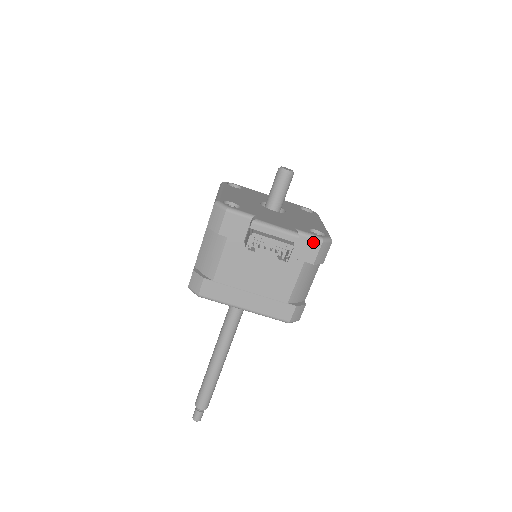
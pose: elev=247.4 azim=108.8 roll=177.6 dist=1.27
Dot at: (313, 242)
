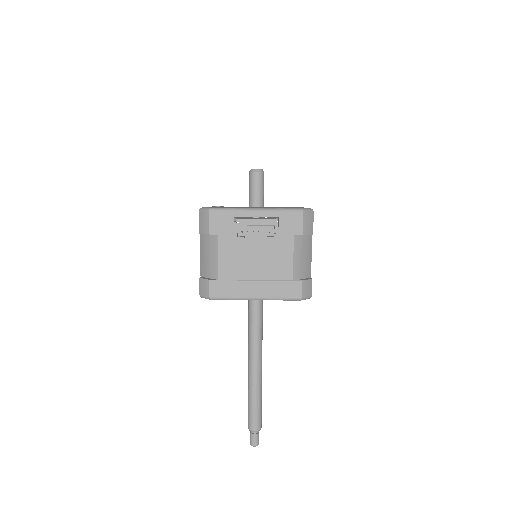
Dot at: (295, 214)
